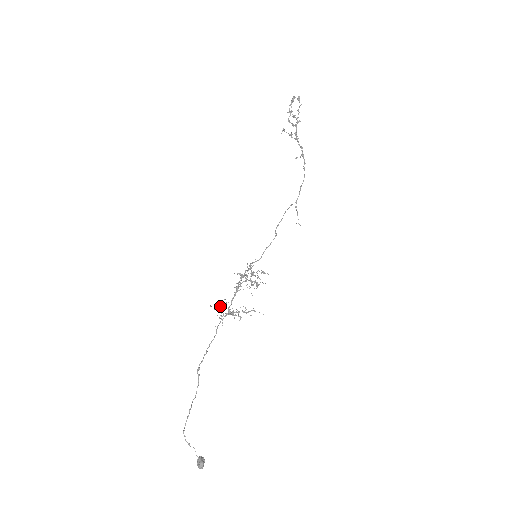
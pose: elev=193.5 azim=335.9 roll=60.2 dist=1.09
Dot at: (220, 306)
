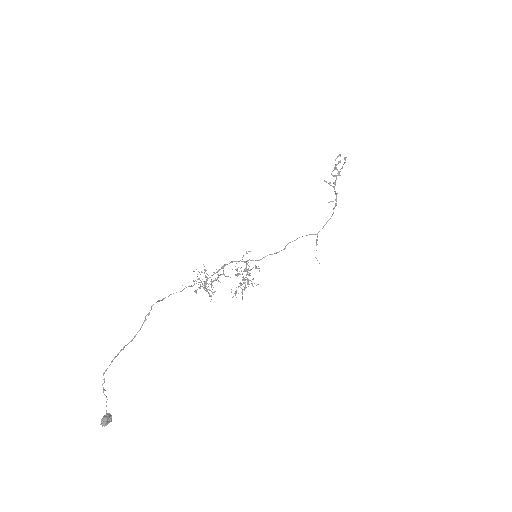
Dot at: (200, 280)
